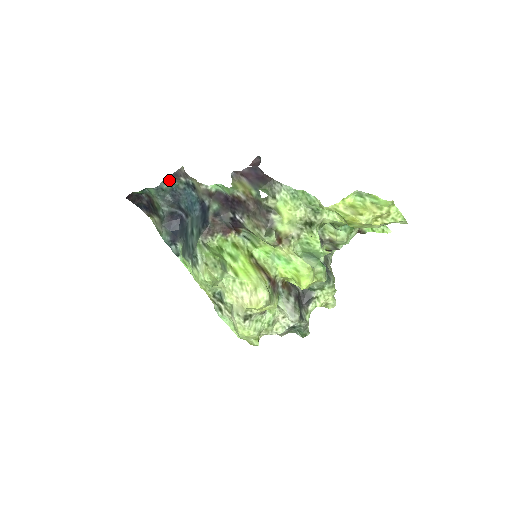
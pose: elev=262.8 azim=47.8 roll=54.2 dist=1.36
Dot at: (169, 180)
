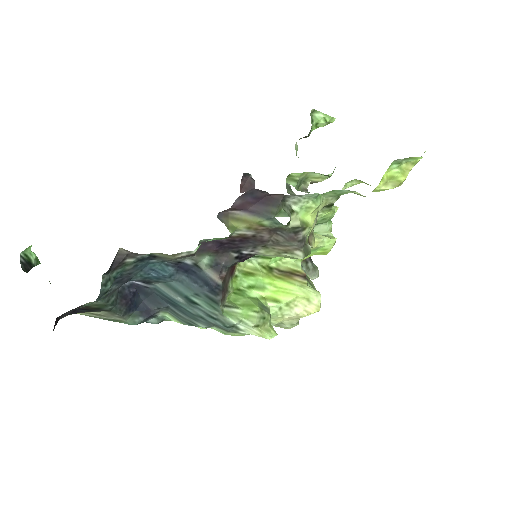
Dot at: (108, 276)
